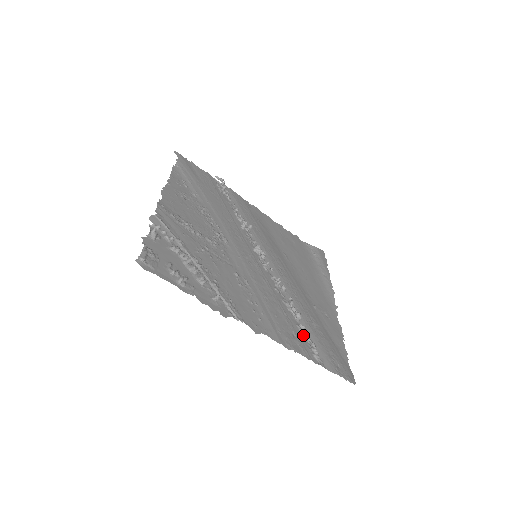
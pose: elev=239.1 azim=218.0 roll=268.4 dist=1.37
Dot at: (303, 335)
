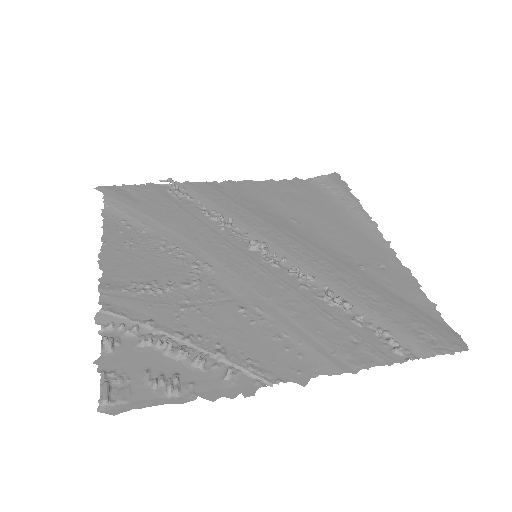
Dot at: (366, 329)
